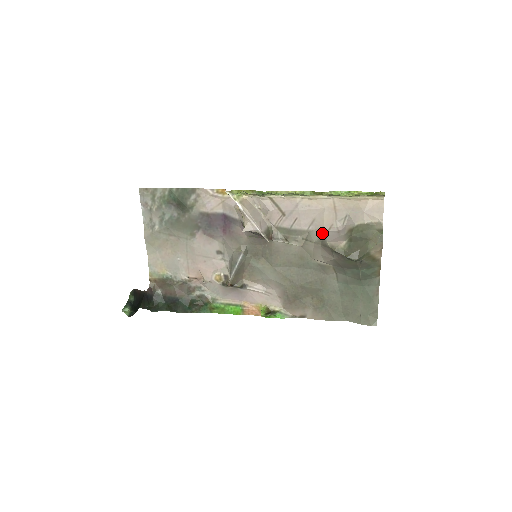
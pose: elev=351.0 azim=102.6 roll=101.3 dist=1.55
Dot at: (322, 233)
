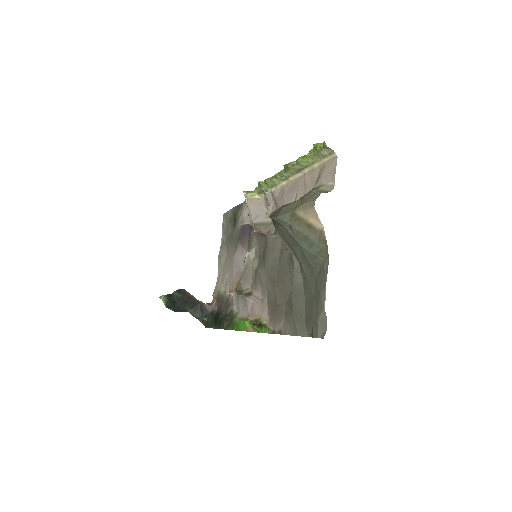
Dot at: occluded
